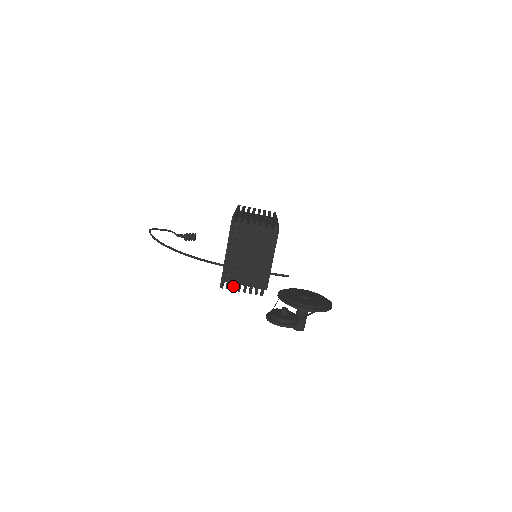
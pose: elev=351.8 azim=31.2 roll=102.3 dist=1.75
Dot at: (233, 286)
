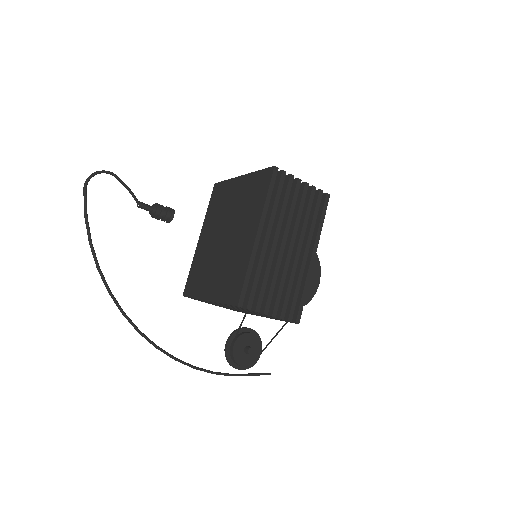
Dot at: (202, 301)
